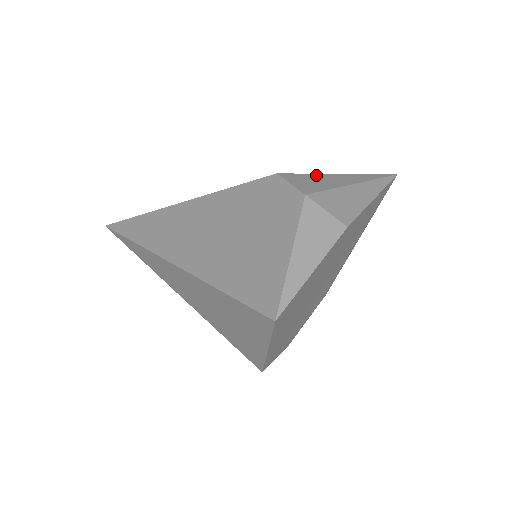
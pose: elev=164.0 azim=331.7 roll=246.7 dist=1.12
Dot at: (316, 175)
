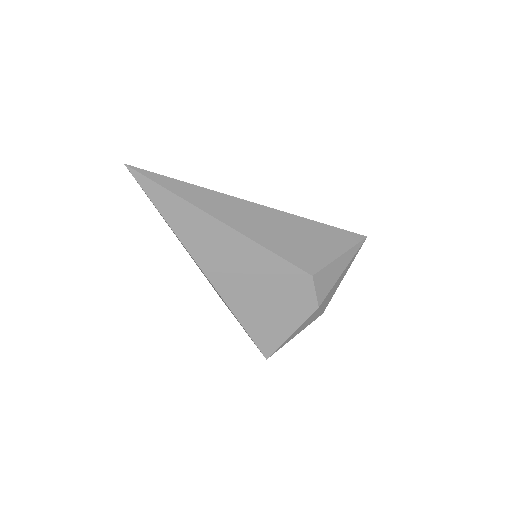
Dot at: (330, 267)
